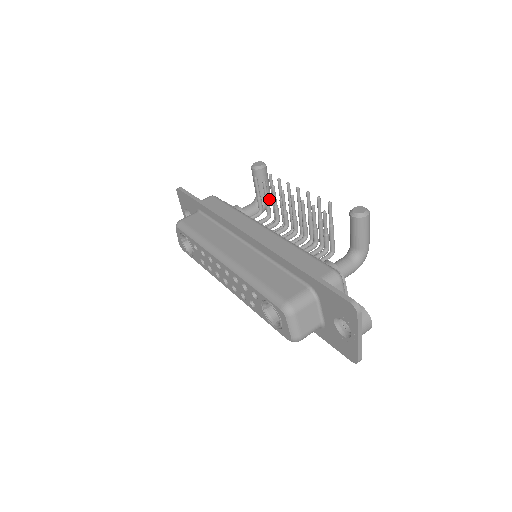
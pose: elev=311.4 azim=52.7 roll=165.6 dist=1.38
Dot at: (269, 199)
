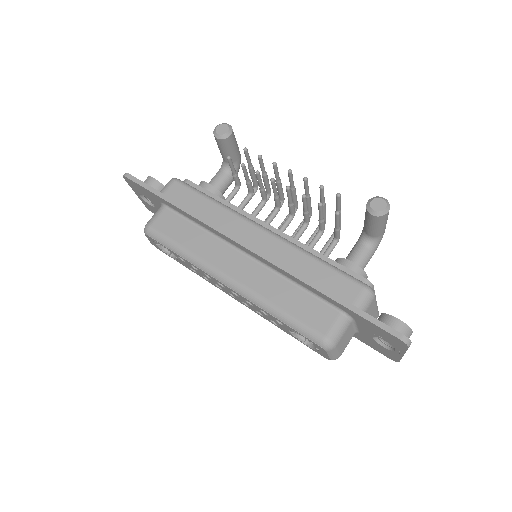
Dot at: (240, 161)
